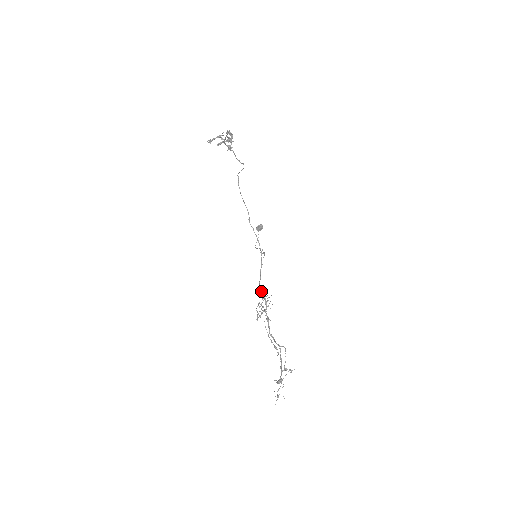
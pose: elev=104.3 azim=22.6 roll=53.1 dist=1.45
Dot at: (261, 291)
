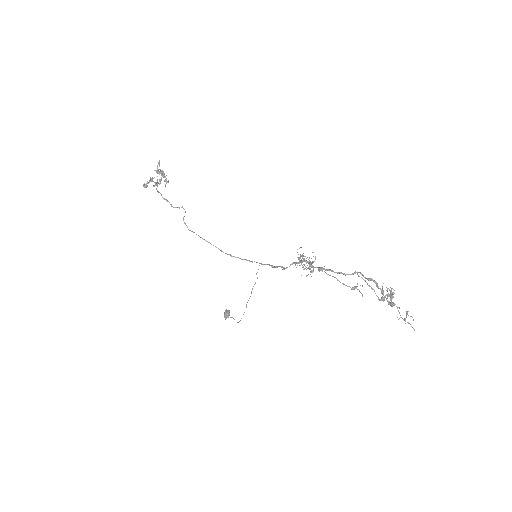
Dot at: (290, 265)
